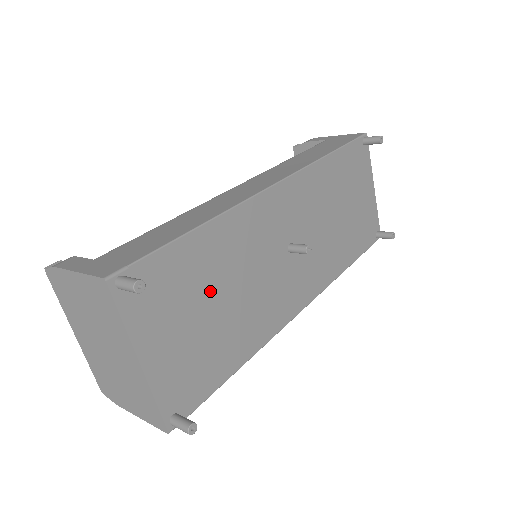
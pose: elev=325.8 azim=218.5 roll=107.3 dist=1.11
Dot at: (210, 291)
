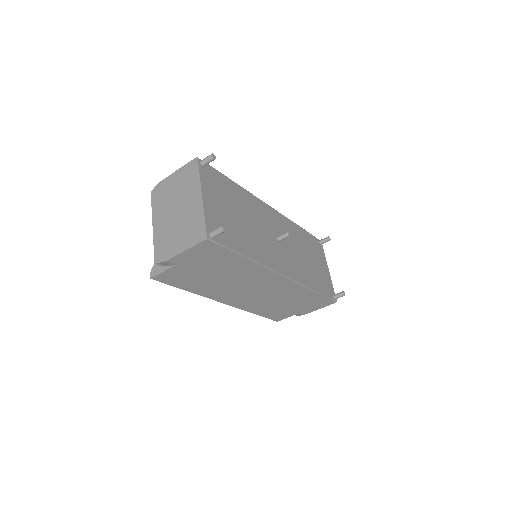
Dot at: (236, 208)
